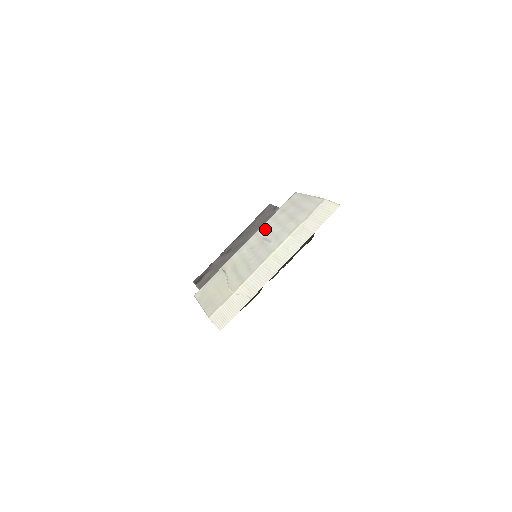
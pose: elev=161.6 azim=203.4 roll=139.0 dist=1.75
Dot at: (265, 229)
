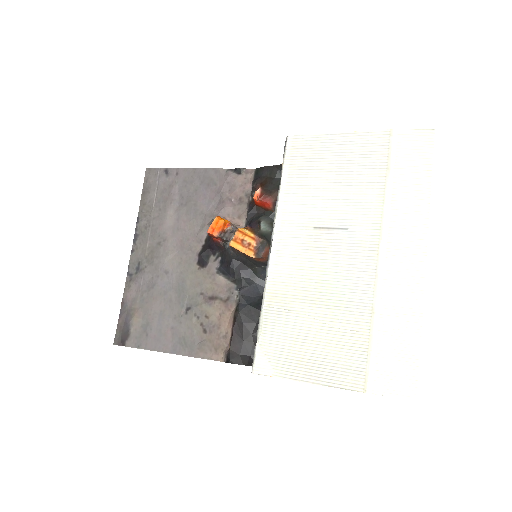
Dot at: (296, 213)
